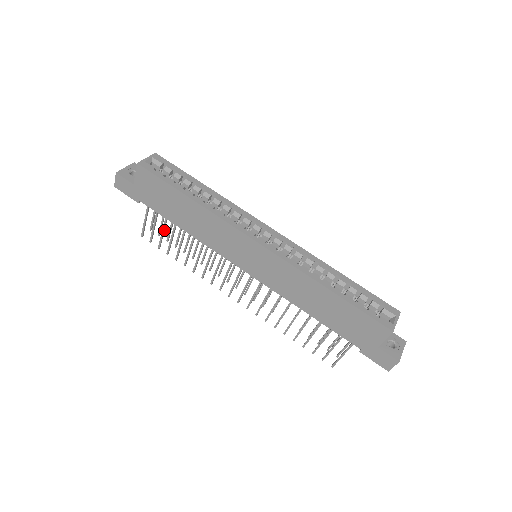
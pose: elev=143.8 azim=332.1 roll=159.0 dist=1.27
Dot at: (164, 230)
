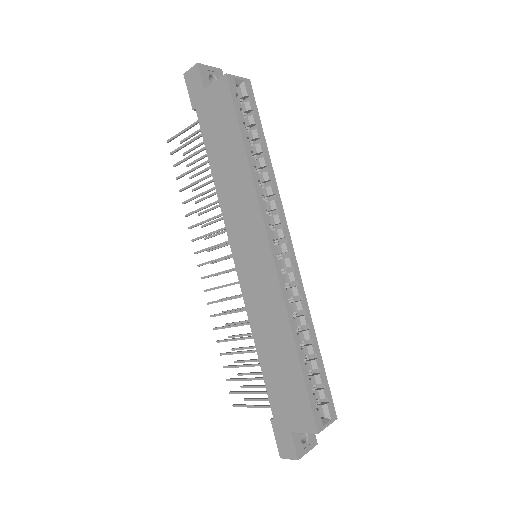
Dot at: (193, 155)
